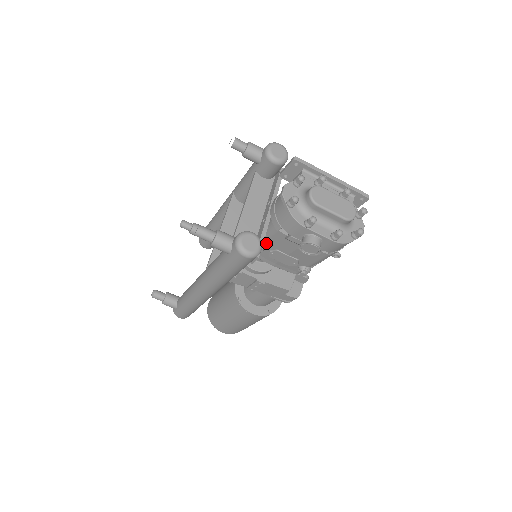
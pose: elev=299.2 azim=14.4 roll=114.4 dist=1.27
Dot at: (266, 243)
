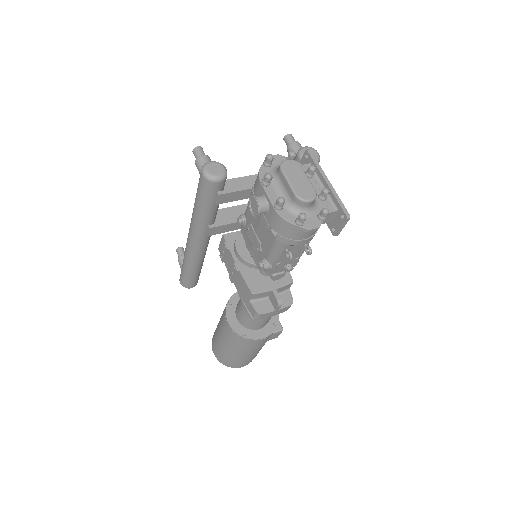
Dot at: (247, 213)
